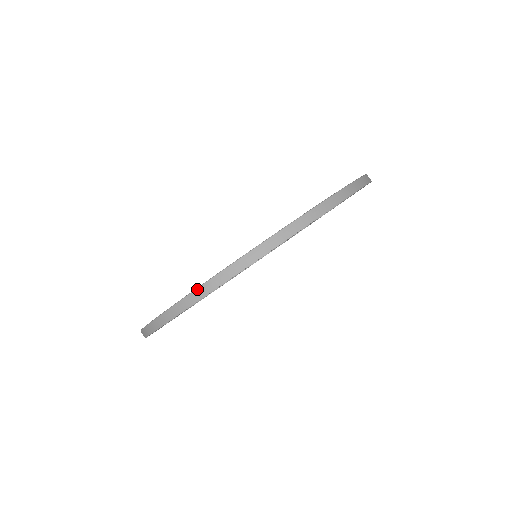
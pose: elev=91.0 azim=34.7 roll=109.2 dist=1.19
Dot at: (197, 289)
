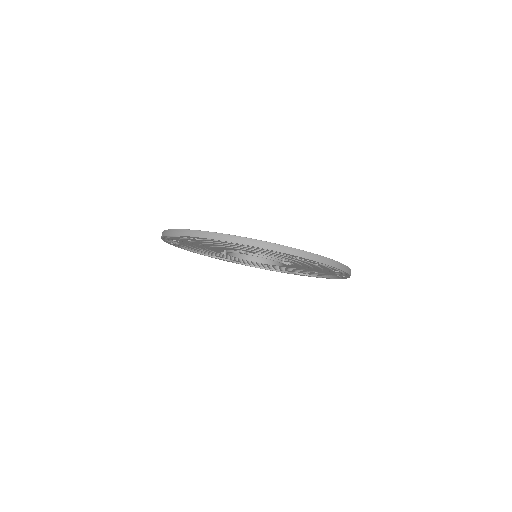
Dot at: (164, 231)
